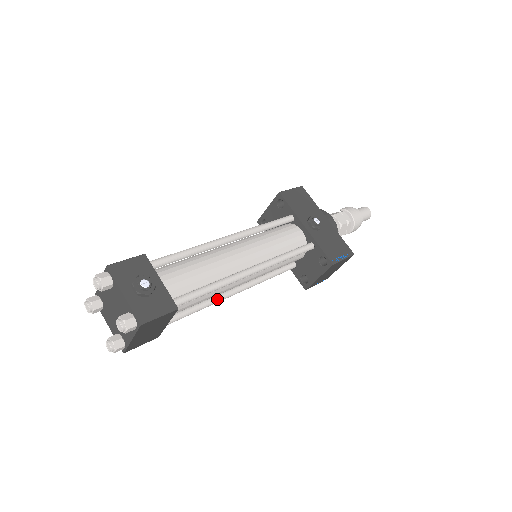
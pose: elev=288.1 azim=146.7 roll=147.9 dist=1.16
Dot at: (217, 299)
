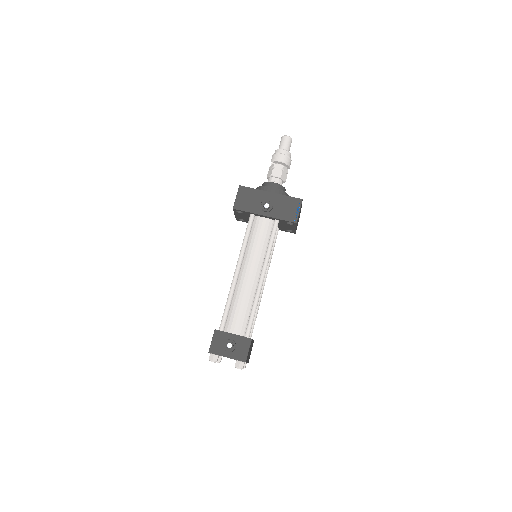
Dot at: (260, 297)
